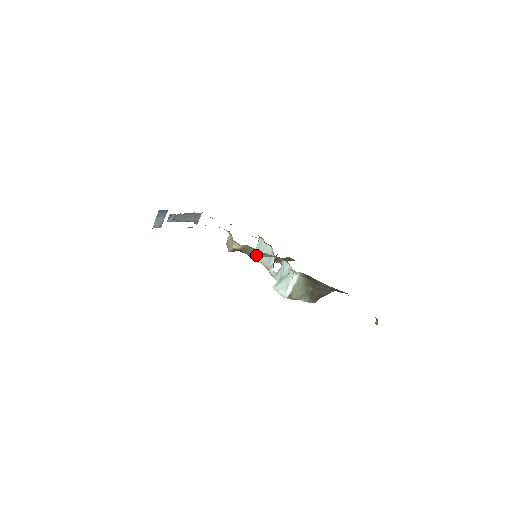
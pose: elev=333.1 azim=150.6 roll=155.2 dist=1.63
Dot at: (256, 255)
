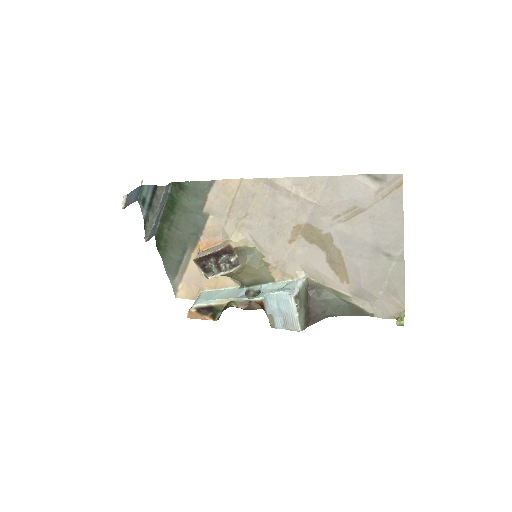
Dot at: (245, 264)
